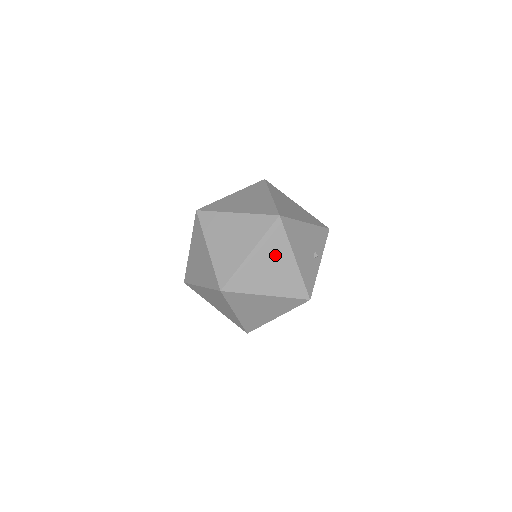
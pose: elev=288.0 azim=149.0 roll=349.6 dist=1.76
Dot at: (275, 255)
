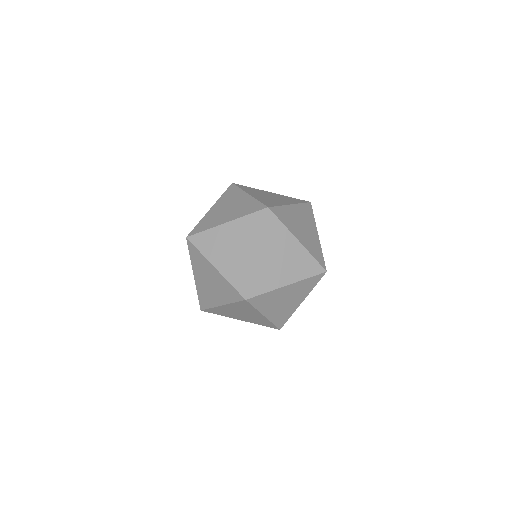
Dot at: (306, 221)
